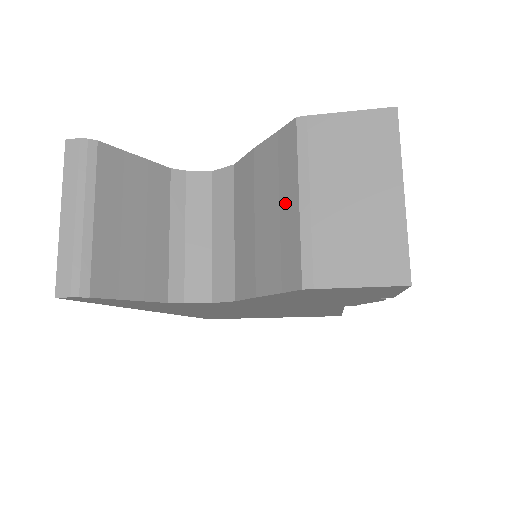
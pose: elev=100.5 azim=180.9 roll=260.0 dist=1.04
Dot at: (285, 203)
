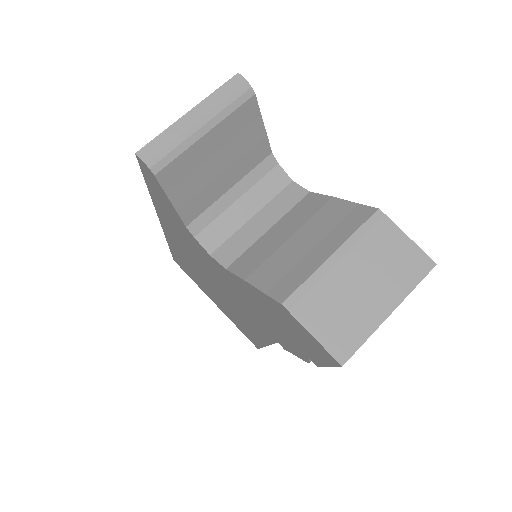
Dot at: (321, 247)
